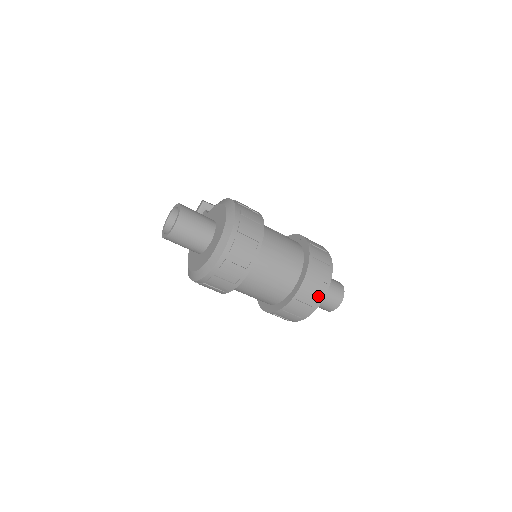
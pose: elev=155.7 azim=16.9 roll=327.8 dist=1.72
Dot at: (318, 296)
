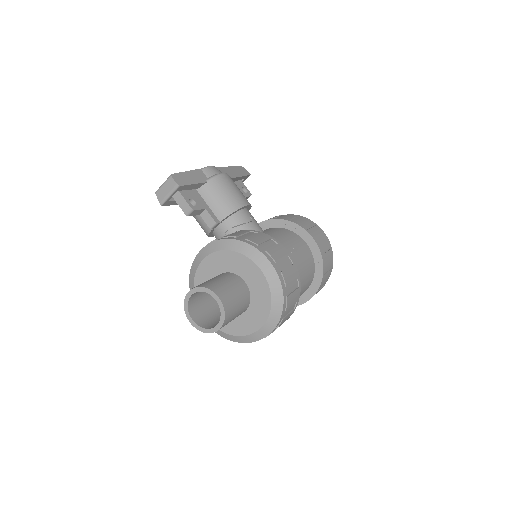
Dot at: occluded
